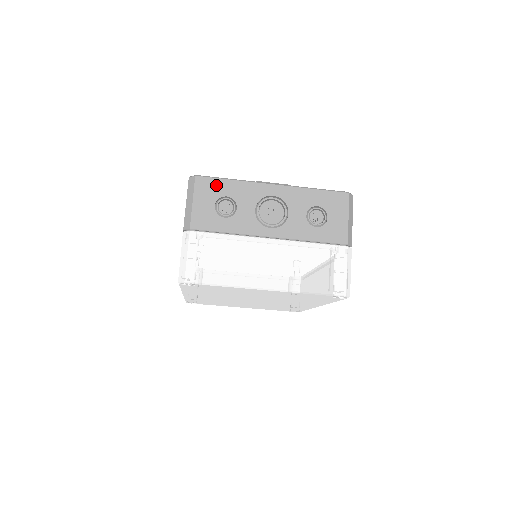
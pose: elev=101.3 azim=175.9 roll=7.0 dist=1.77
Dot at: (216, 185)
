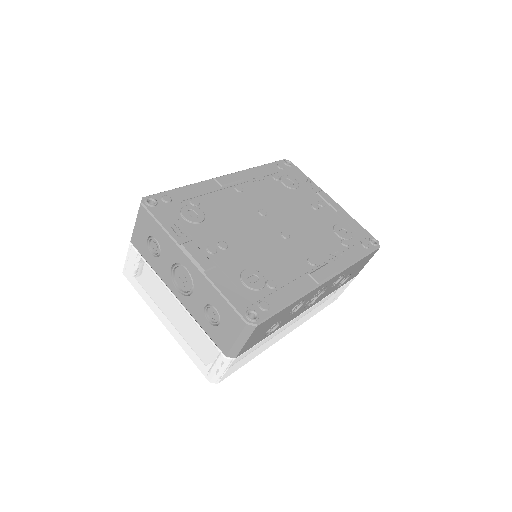
Dot at: (151, 223)
